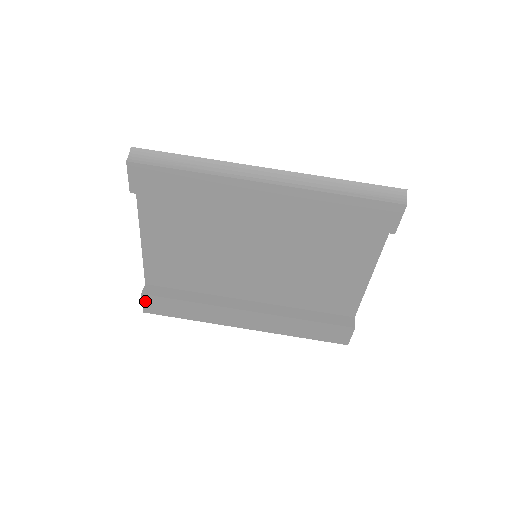
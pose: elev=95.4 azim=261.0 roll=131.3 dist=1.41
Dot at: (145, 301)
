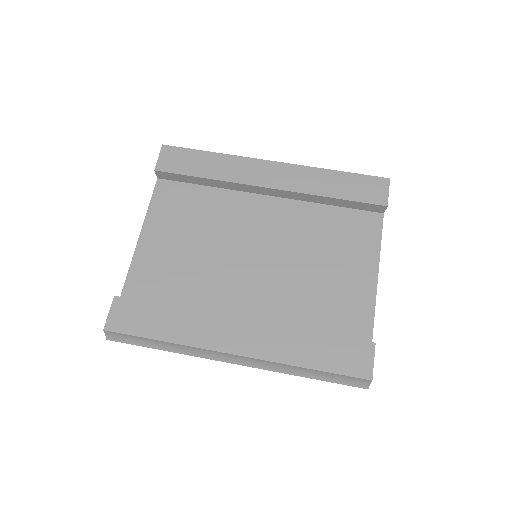
Dot at: (114, 308)
